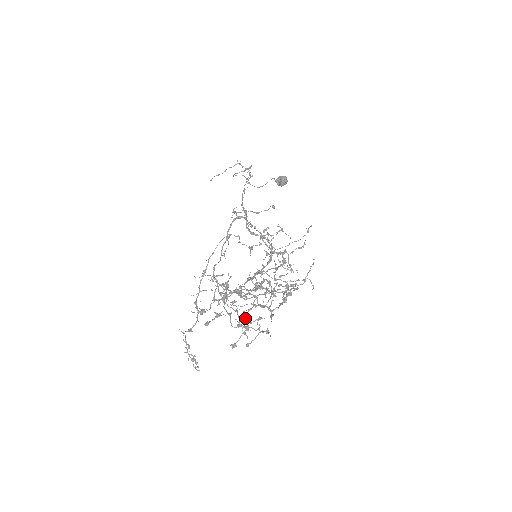
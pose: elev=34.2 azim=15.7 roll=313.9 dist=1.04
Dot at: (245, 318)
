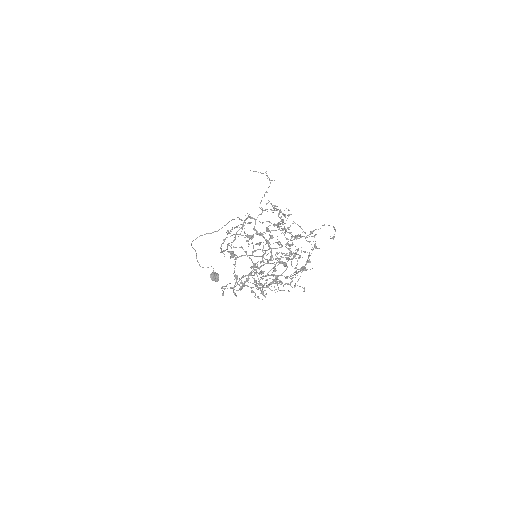
Dot at: occluded
